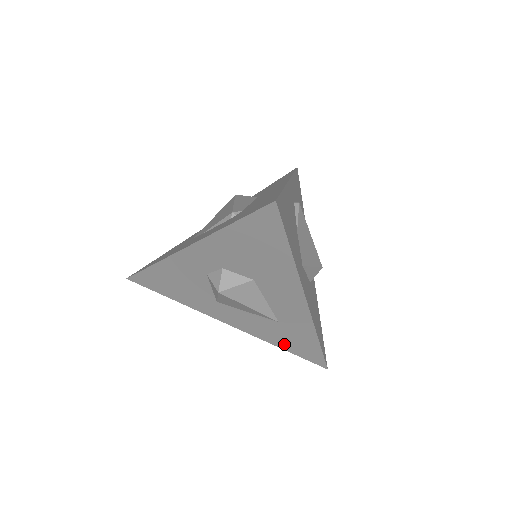
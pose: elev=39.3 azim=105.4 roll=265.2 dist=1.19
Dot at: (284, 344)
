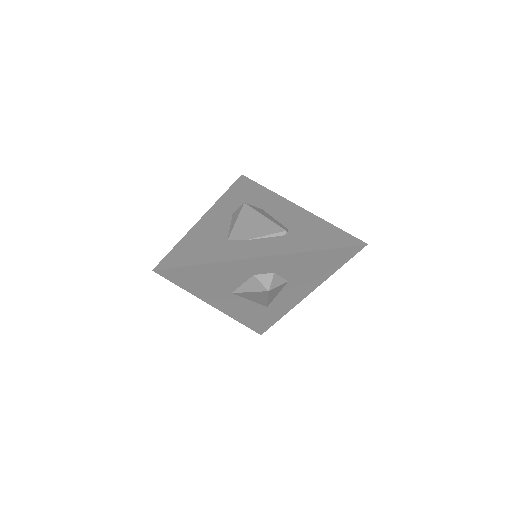
Dot at: (249, 321)
